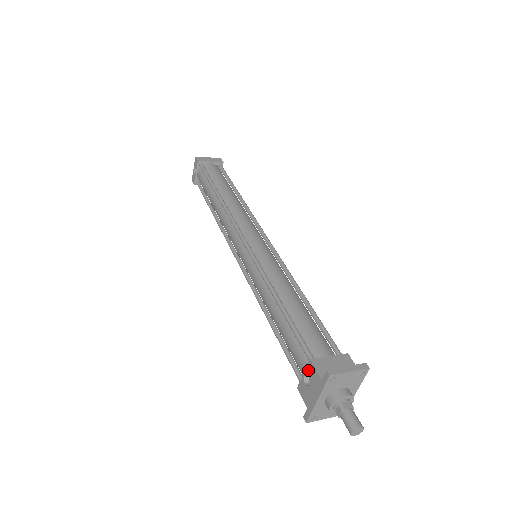
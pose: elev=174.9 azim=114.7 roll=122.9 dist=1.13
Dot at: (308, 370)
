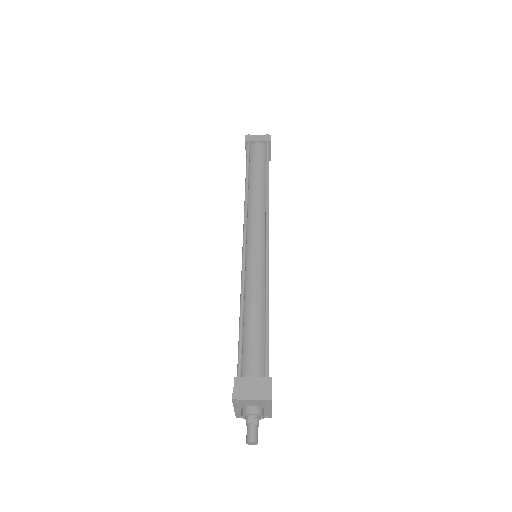
Dot at: occluded
